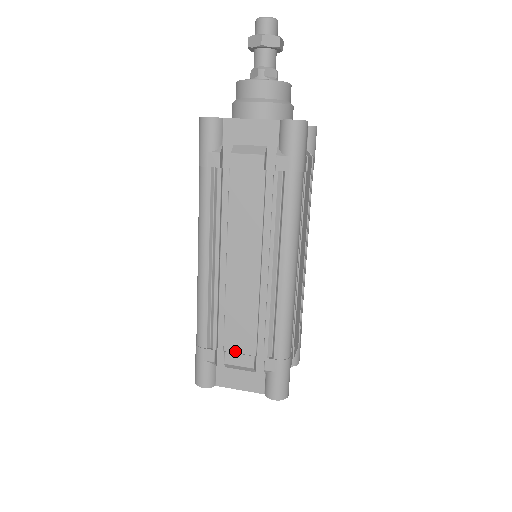
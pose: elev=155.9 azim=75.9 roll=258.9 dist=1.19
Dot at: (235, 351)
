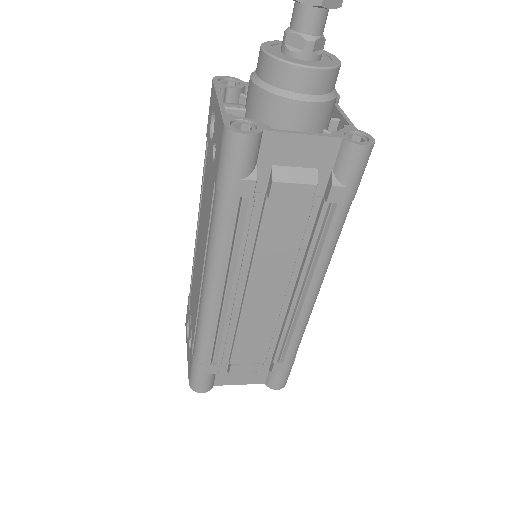
Dot at: (243, 362)
